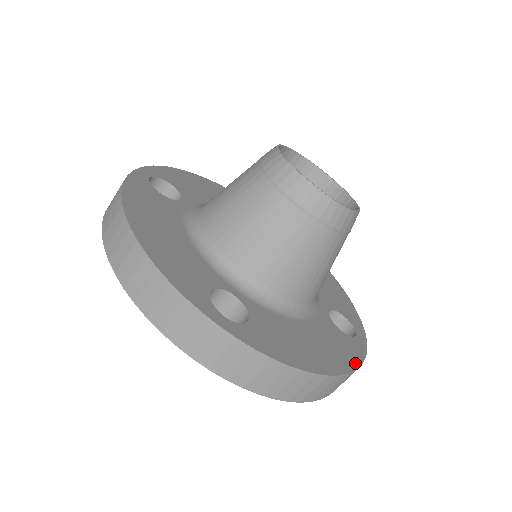
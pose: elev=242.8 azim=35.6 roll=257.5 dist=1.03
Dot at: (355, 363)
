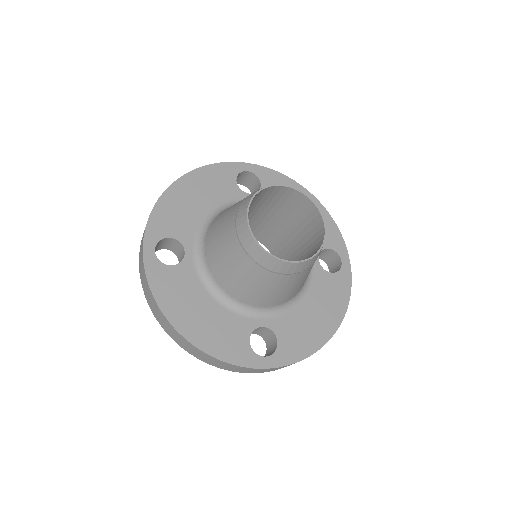
Dot at: (346, 301)
